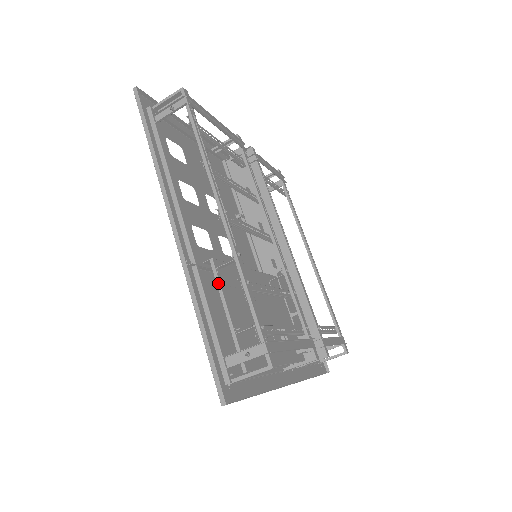
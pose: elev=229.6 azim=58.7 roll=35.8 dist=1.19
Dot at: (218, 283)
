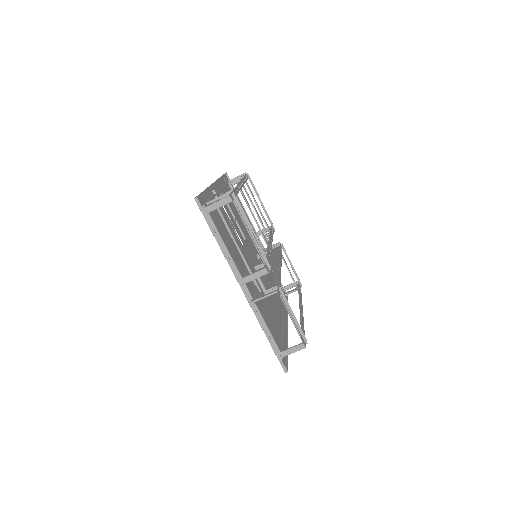
Dot at: (222, 193)
